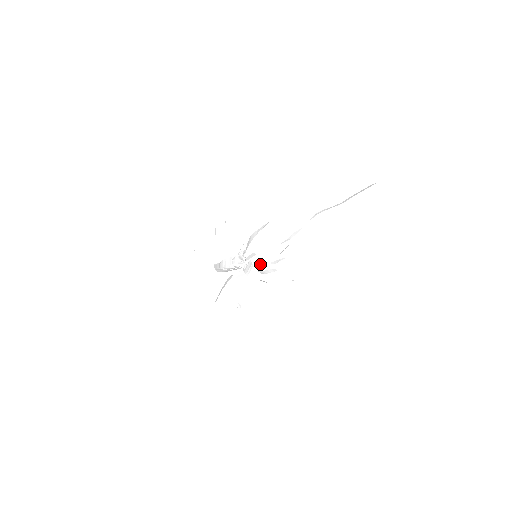
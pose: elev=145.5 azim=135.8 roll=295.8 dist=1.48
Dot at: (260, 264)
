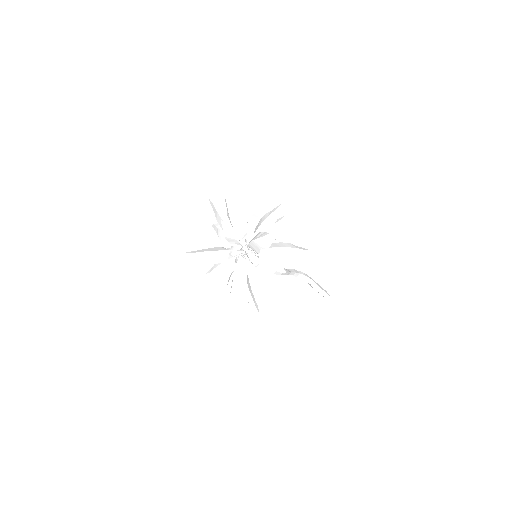
Dot at: occluded
